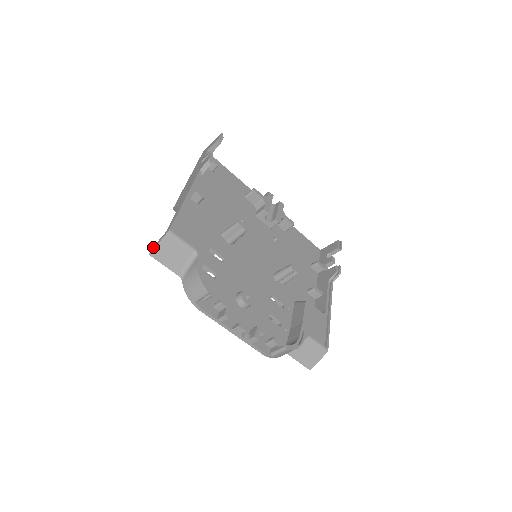
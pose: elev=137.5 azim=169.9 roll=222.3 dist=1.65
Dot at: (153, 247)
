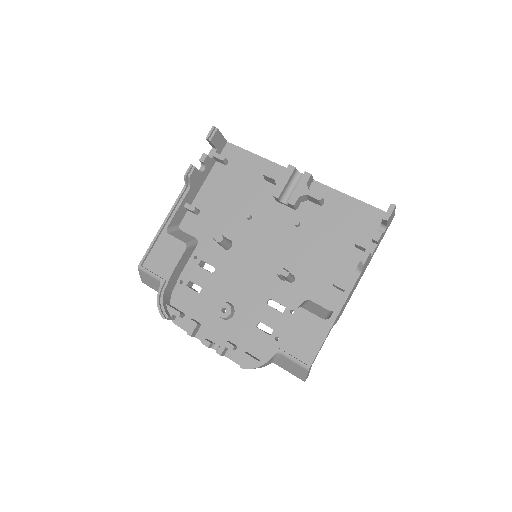
Dot at: occluded
